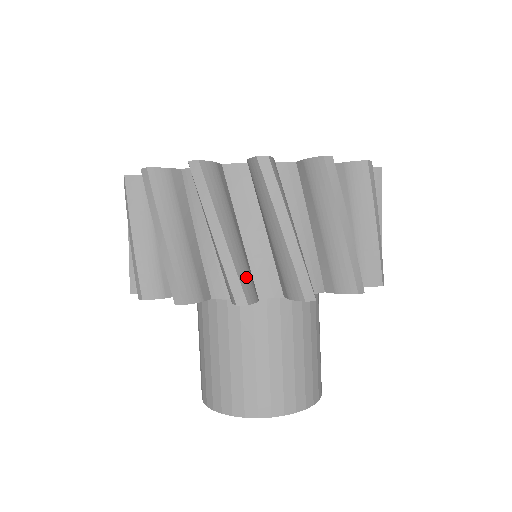
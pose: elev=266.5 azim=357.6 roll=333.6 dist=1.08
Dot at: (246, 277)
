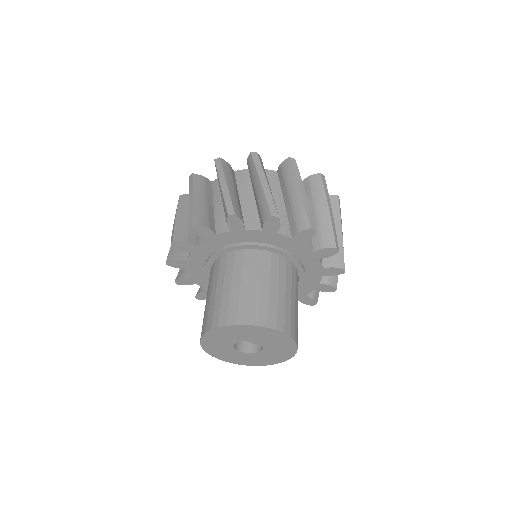
Dot at: (203, 215)
